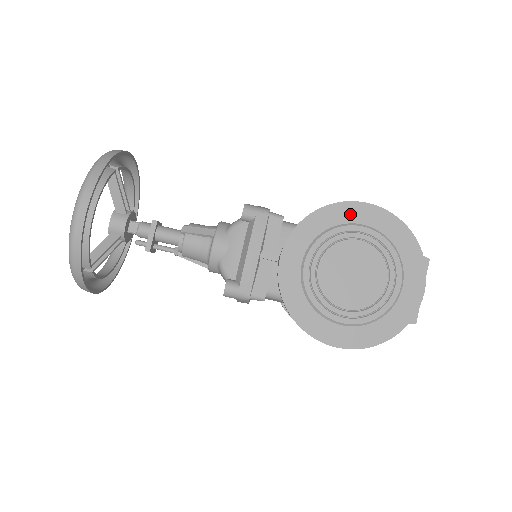
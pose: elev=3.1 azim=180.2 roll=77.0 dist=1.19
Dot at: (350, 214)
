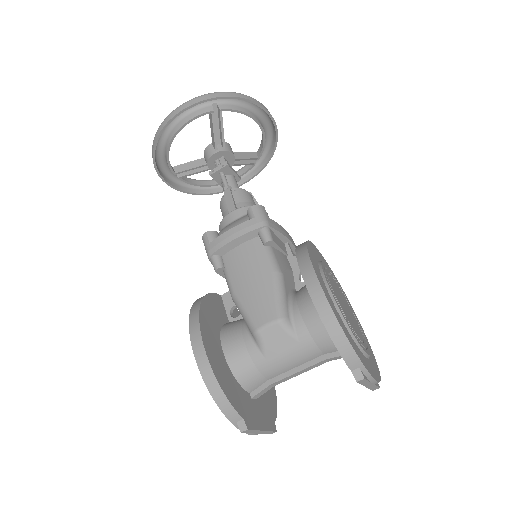
Dot at: occluded
